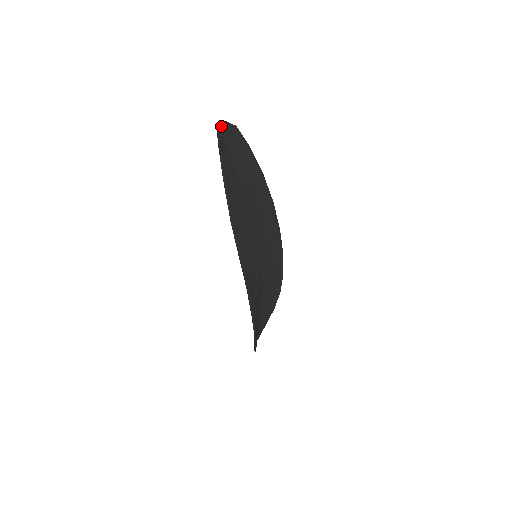
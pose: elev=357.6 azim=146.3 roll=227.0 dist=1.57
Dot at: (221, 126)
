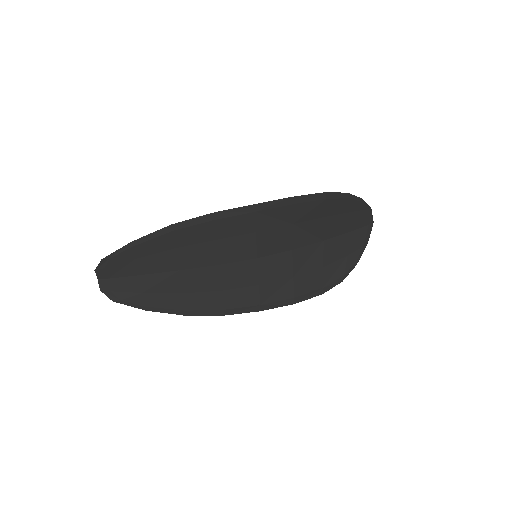
Dot at: (98, 277)
